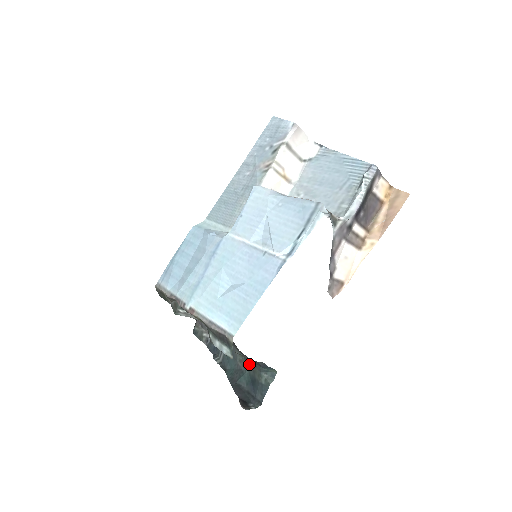
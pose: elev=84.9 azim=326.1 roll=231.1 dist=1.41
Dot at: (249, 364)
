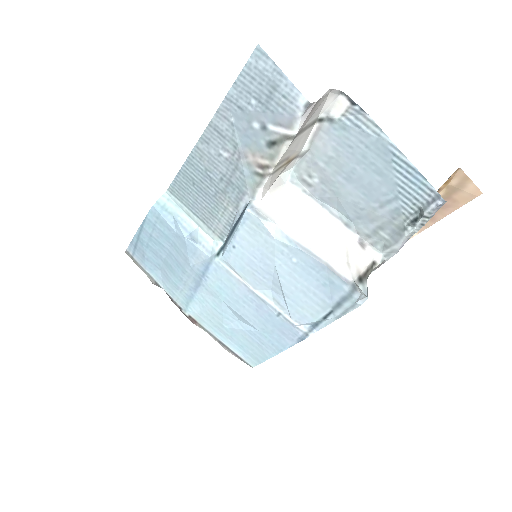
Dot at: occluded
